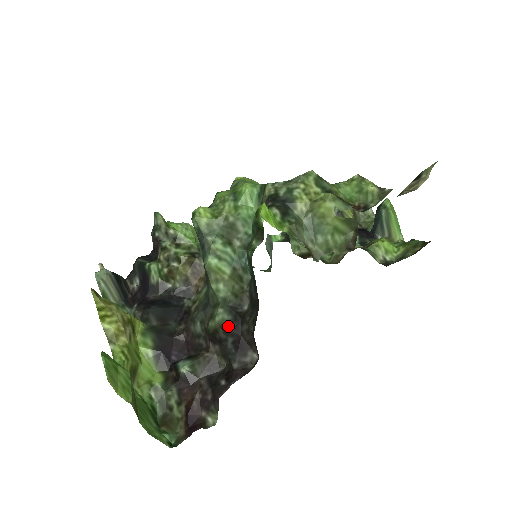
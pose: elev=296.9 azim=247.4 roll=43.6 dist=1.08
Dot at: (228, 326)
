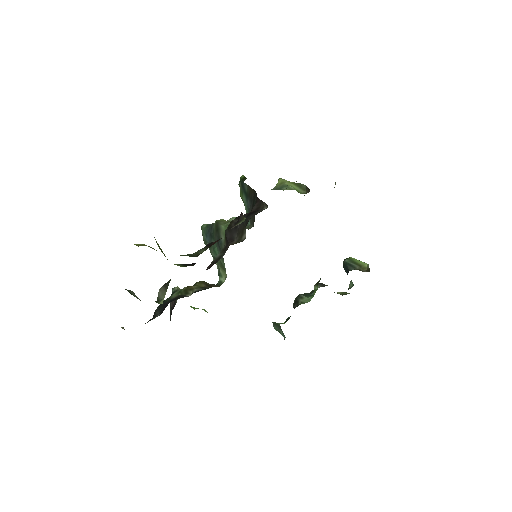
Dot at: occluded
